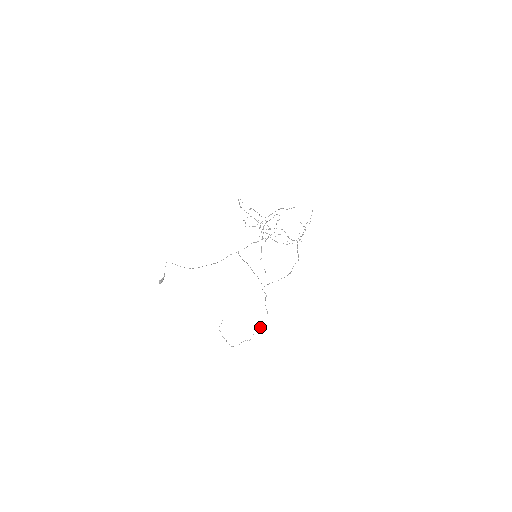
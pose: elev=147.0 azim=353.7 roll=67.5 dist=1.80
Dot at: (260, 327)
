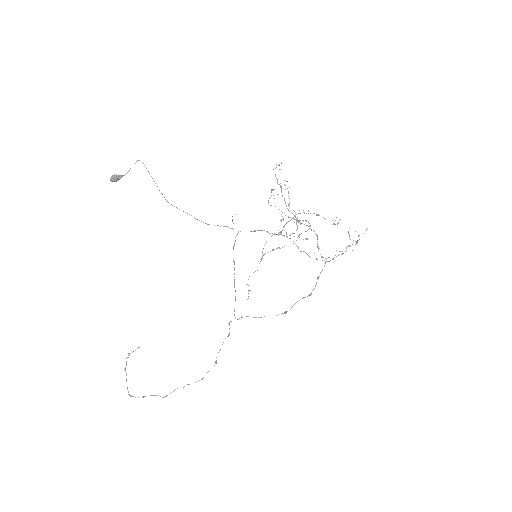
Dot at: occluded
